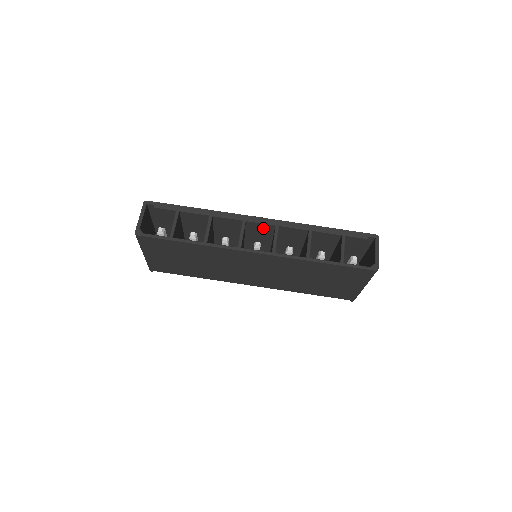
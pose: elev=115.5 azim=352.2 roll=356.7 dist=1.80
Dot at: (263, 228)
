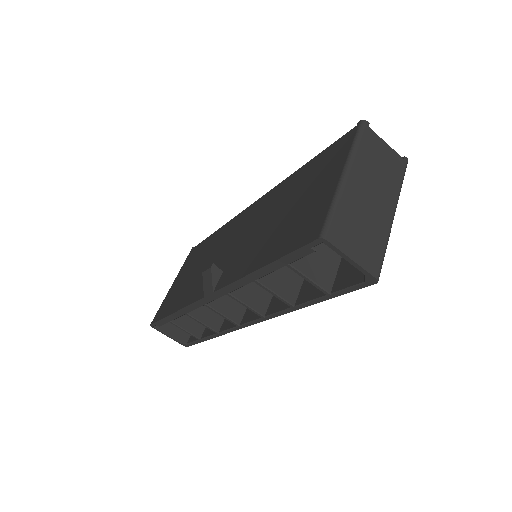
Dot at: occluded
